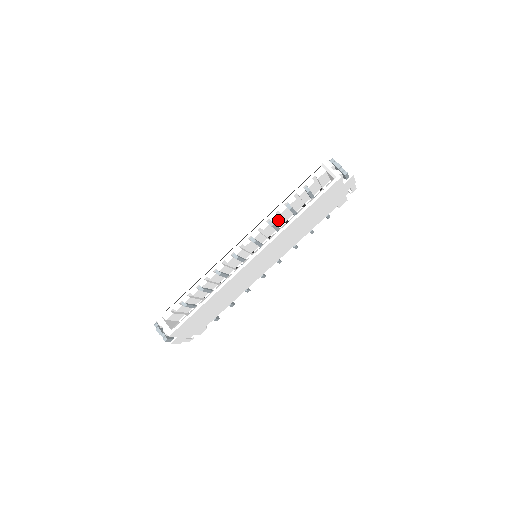
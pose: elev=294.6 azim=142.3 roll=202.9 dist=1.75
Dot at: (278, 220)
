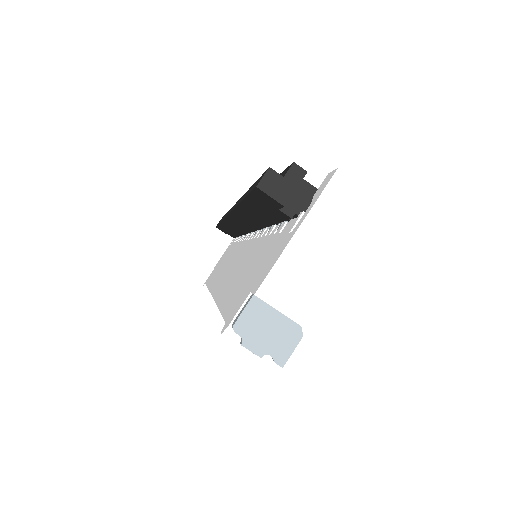
Dot at: occluded
